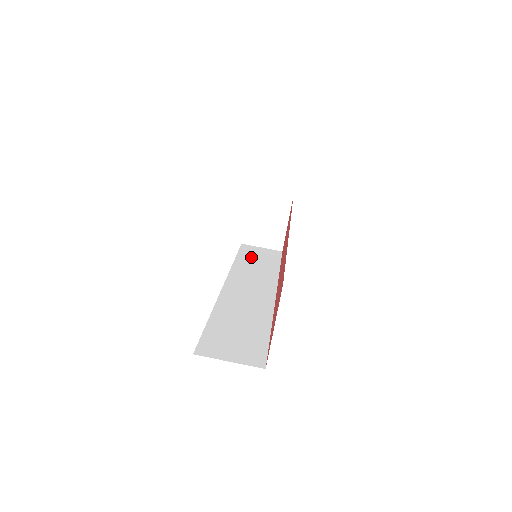
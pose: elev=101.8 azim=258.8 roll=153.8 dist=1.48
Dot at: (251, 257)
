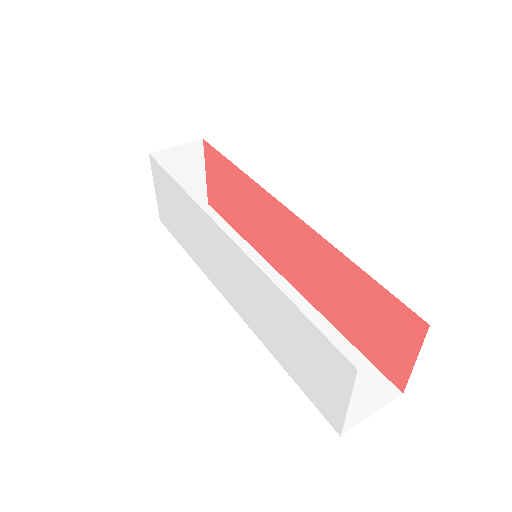
Dot at: occluded
